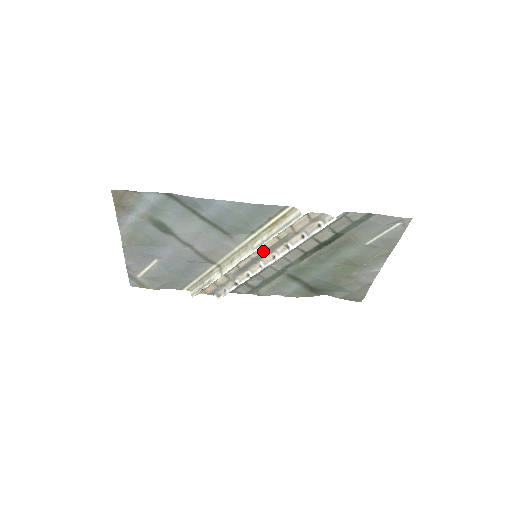
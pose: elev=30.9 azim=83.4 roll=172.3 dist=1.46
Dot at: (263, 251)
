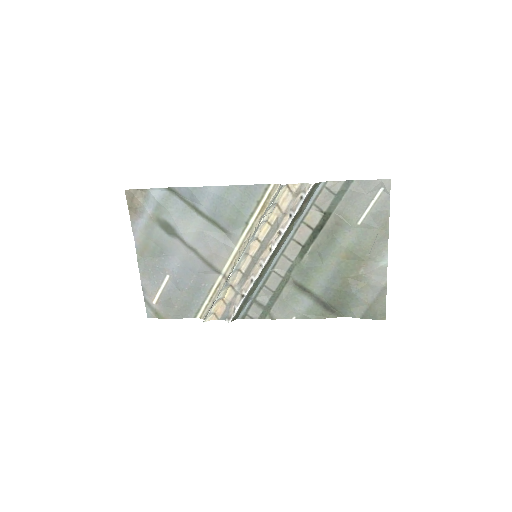
Dot at: (260, 245)
